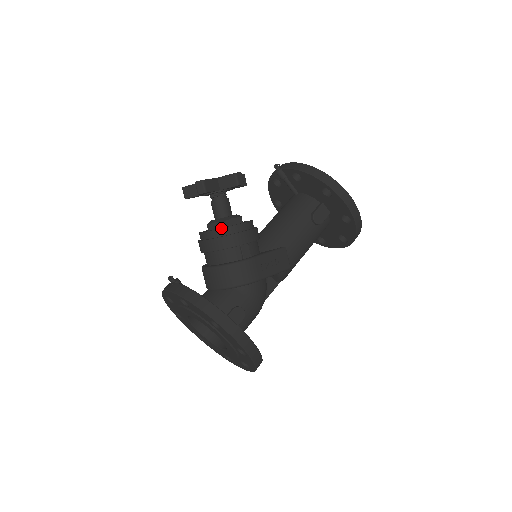
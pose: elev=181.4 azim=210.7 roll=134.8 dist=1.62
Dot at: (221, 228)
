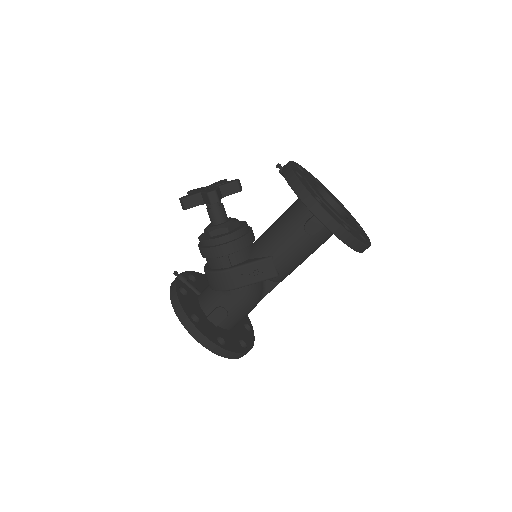
Dot at: (204, 240)
